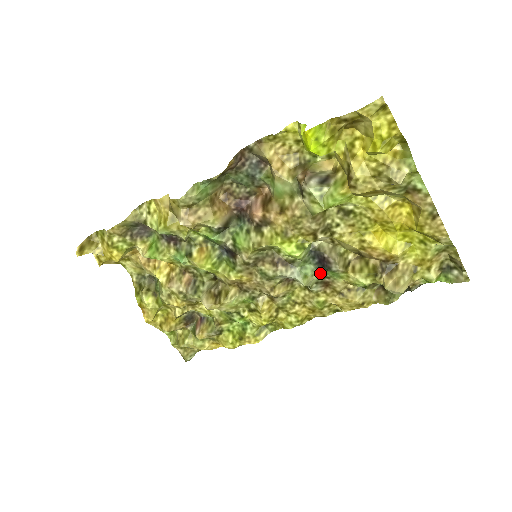
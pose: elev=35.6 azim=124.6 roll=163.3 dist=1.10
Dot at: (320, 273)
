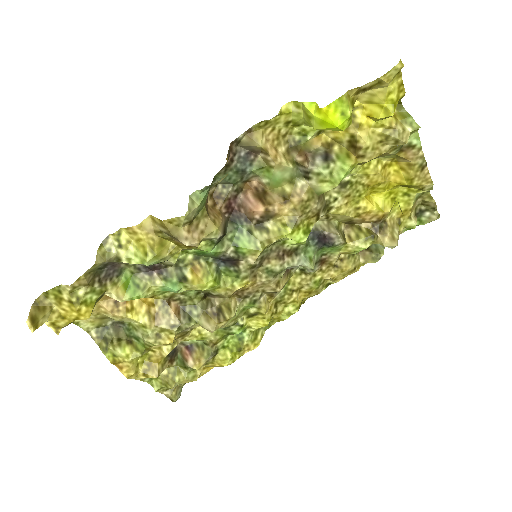
Dot at: (319, 252)
